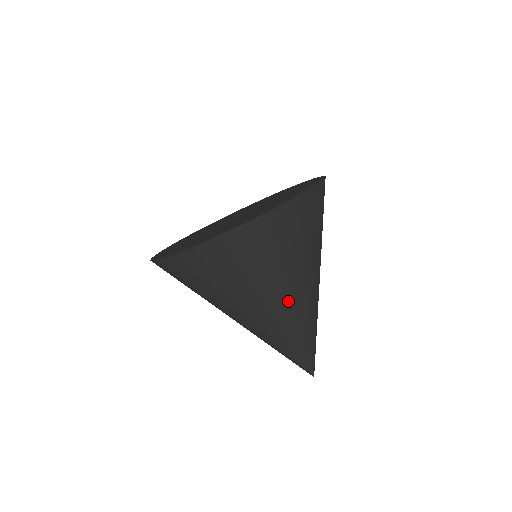
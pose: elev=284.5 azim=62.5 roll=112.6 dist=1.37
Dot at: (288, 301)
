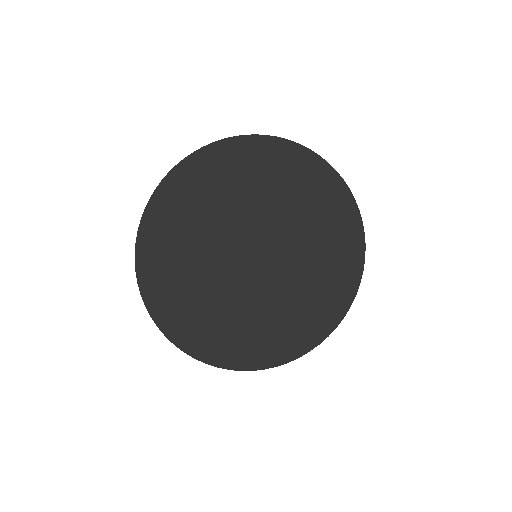
Dot at: occluded
